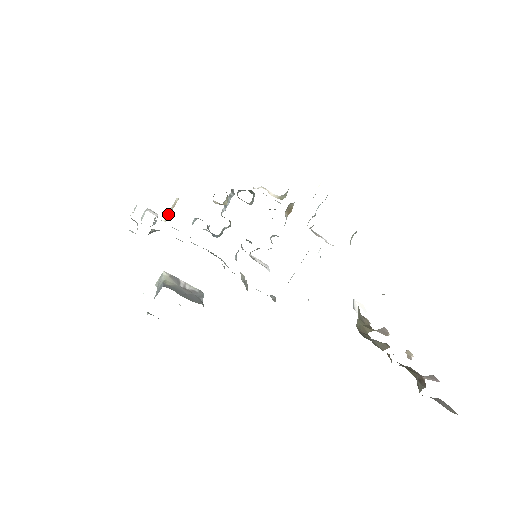
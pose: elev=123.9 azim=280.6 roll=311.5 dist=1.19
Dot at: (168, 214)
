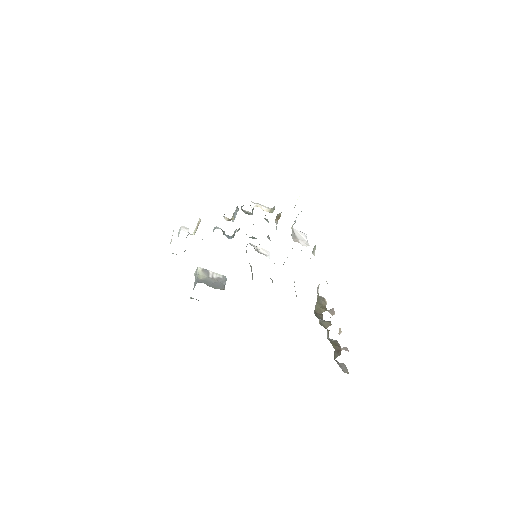
Dot at: (195, 230)
